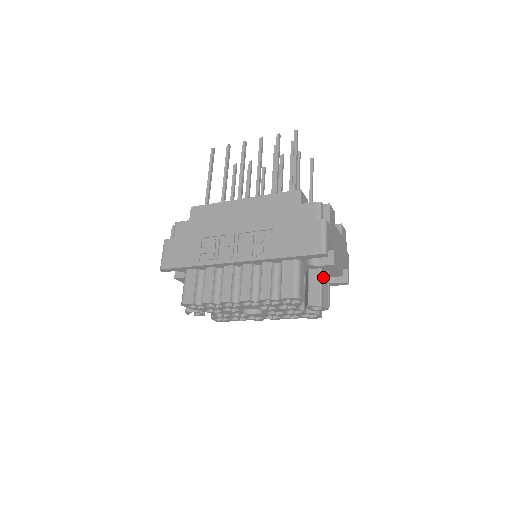
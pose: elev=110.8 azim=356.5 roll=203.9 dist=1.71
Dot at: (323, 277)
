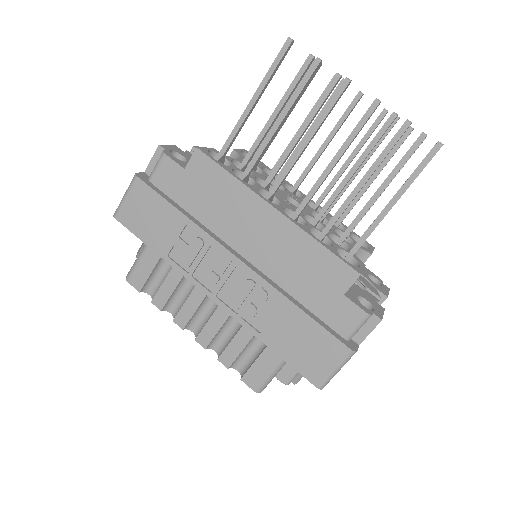
Dot at: occluded
